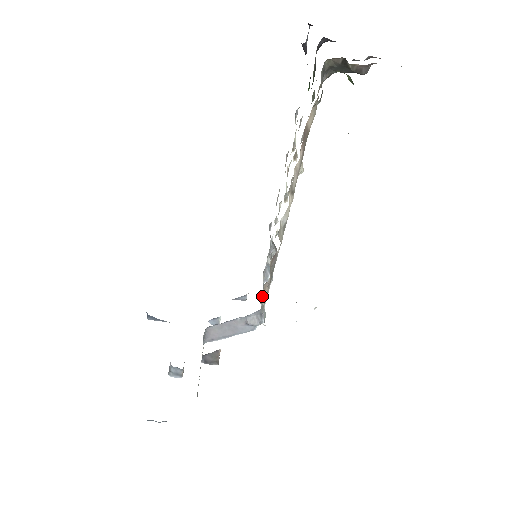
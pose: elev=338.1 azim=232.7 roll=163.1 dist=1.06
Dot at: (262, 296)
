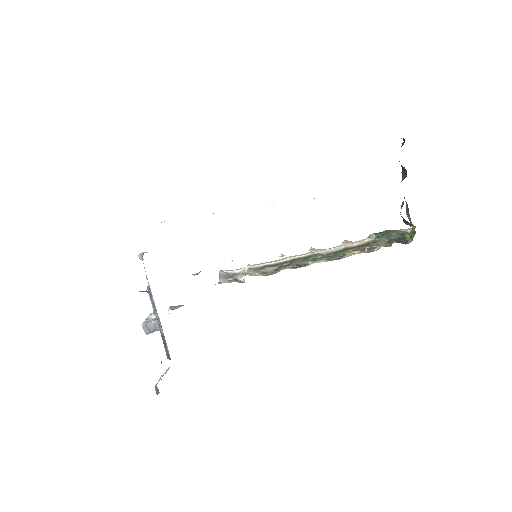
Dot at: occluded
